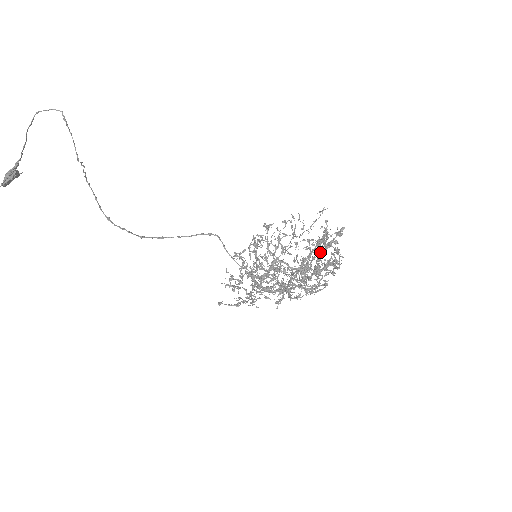
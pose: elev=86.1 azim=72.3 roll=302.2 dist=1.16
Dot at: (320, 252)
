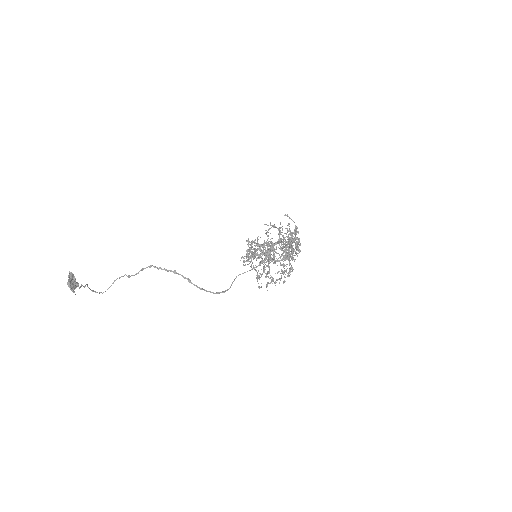
Dot at: occluded
